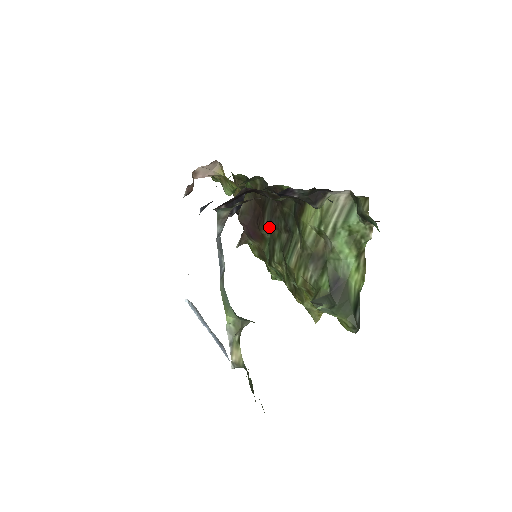
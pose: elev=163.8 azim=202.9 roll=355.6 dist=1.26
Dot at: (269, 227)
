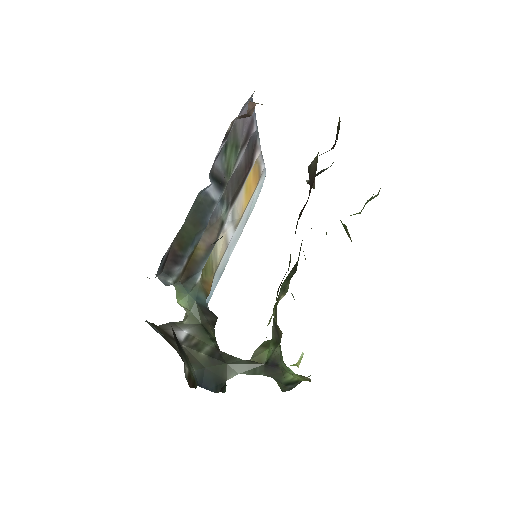
Dot at: occluded
